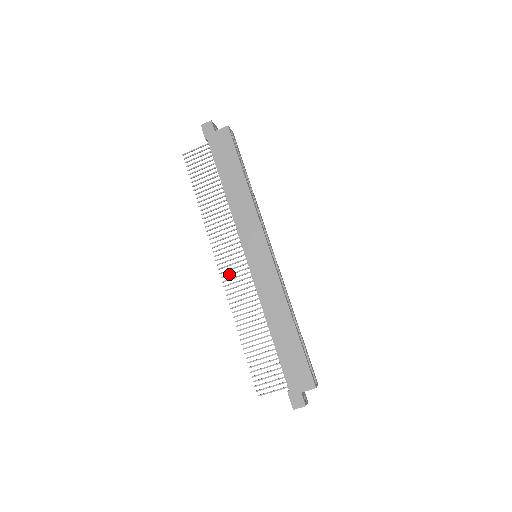
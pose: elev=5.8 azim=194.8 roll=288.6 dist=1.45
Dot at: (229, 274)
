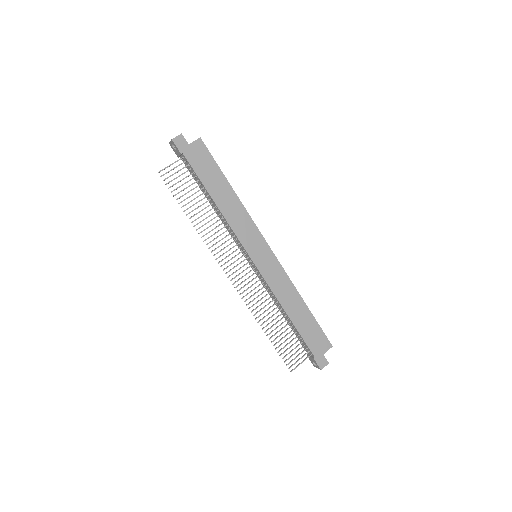
Dot at: (239, 279)
